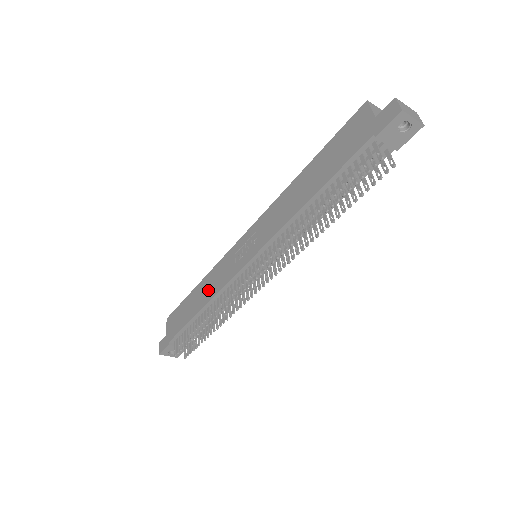
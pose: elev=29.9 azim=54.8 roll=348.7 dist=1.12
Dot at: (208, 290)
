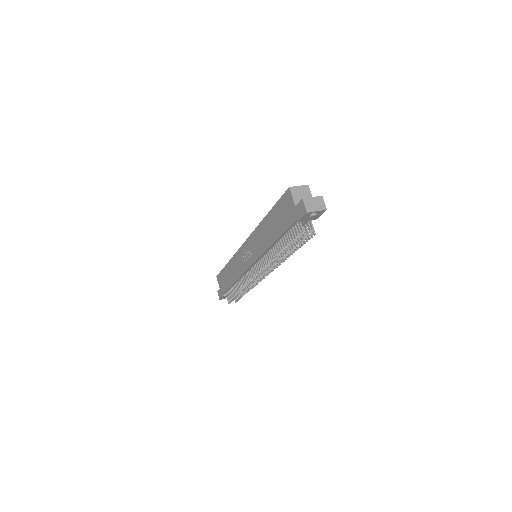
Dot at: (234, 271)
